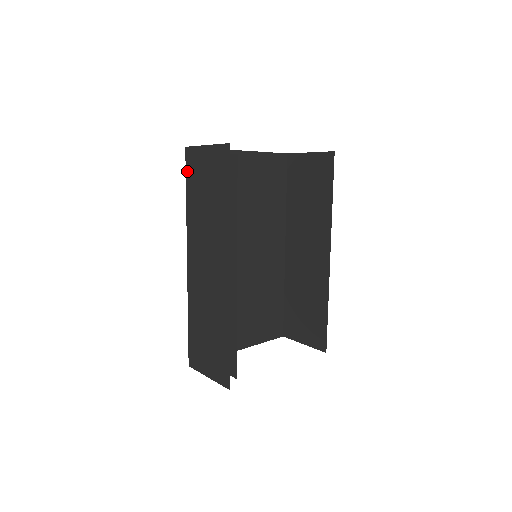
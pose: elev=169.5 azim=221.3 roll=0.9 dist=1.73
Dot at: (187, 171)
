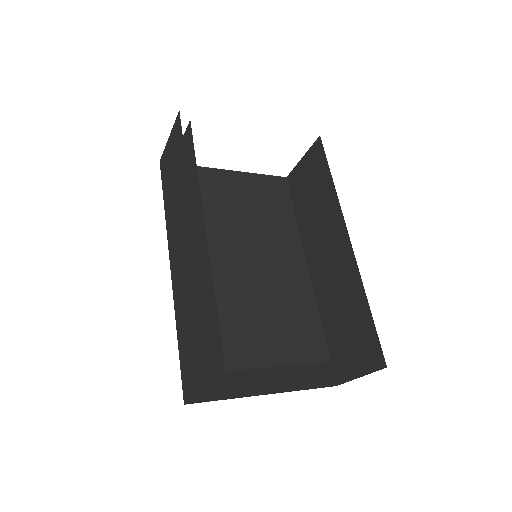
Dot at: (162, 180)
